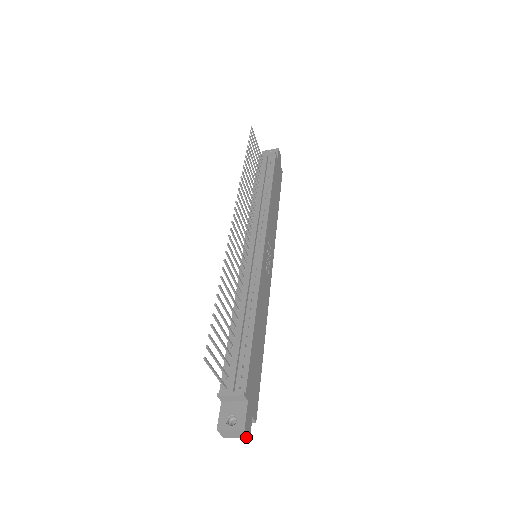
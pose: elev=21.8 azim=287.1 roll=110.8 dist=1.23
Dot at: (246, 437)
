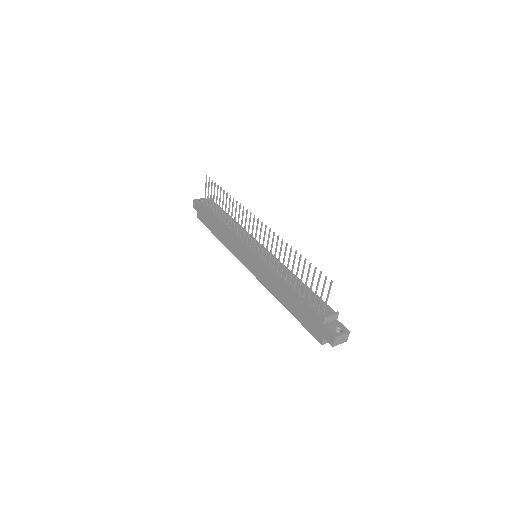
Dot at: occluded
